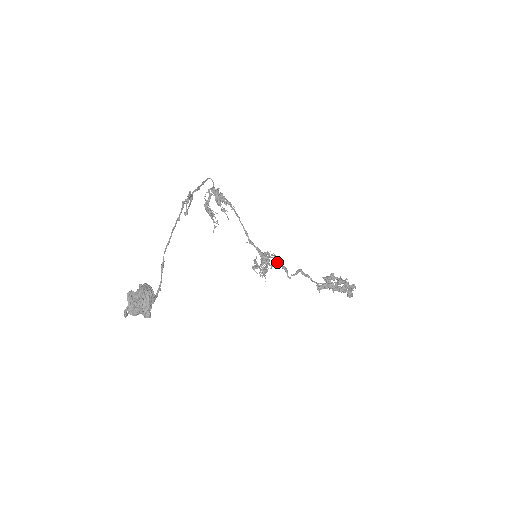
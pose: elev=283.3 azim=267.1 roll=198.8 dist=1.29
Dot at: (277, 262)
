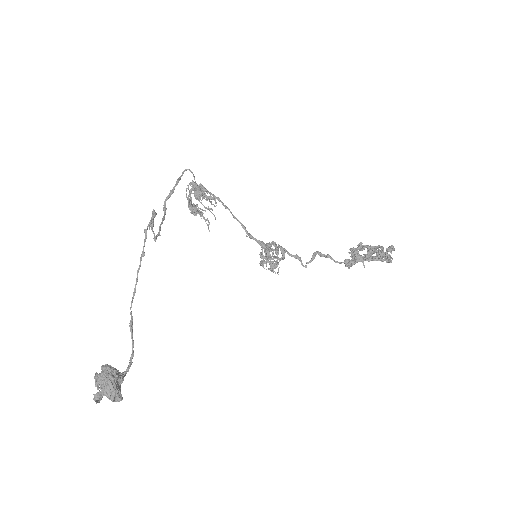
Dot at: (284, 254)
